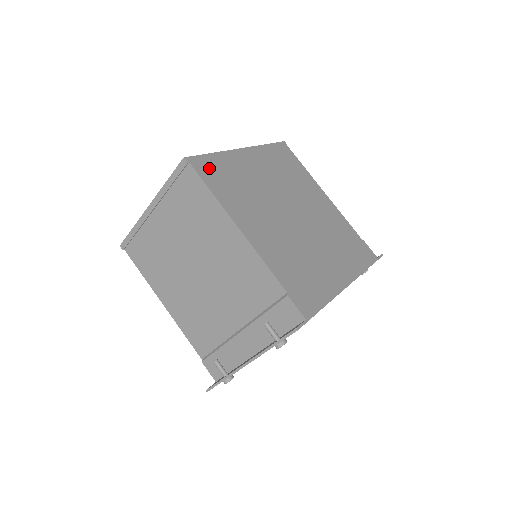
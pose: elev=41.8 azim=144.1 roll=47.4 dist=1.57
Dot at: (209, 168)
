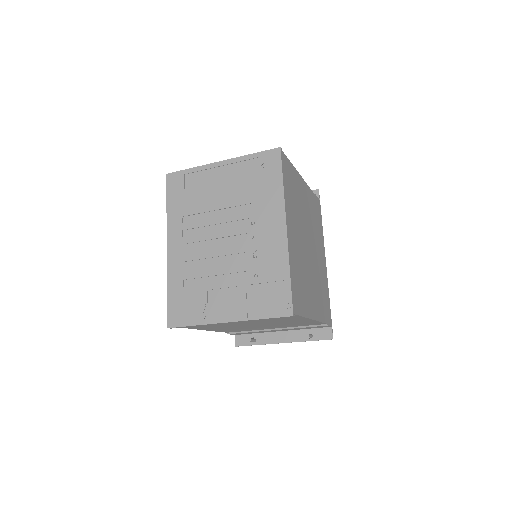
Dot at: (296, 296)
